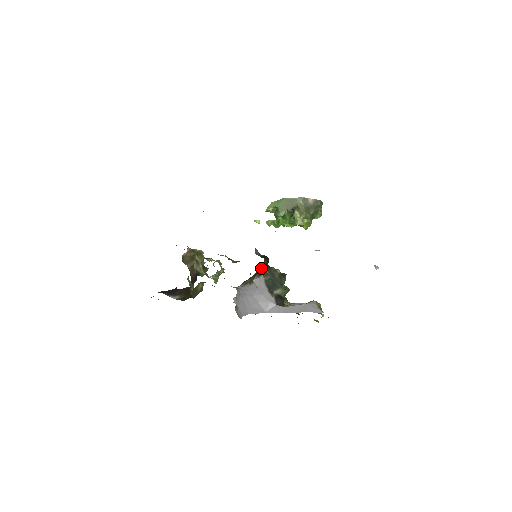
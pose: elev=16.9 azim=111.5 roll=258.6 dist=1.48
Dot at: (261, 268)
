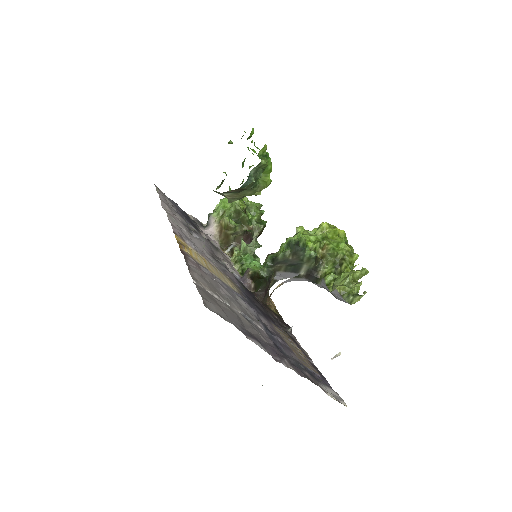
Dot at: (264, 297)
